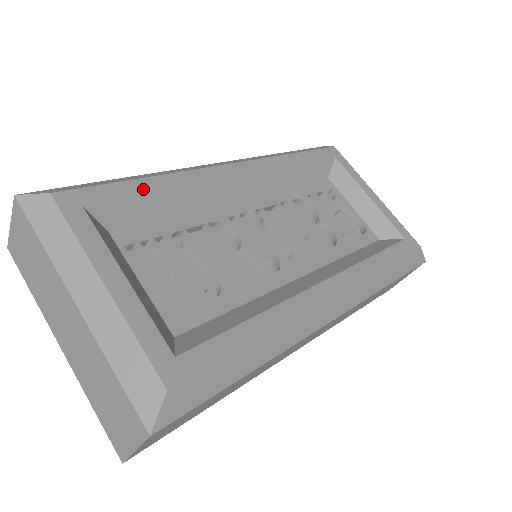
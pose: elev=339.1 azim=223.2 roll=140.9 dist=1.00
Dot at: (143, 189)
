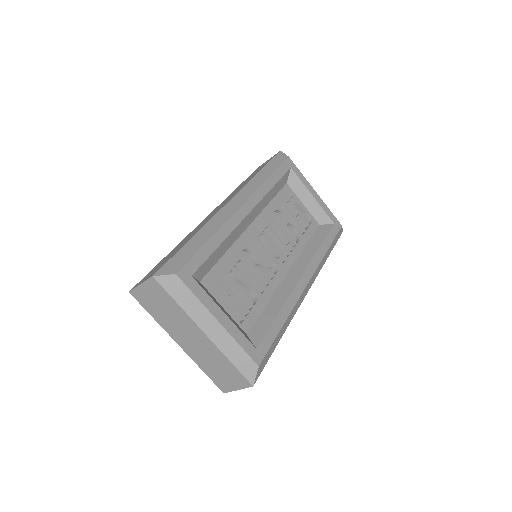
Dot at: (211, 249)
